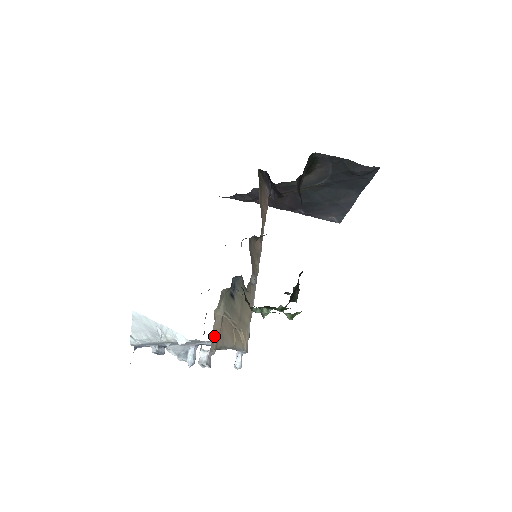
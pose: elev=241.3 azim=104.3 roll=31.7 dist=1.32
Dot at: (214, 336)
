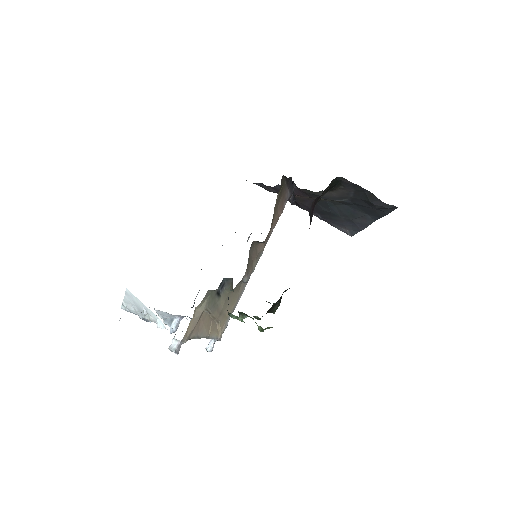
Dot at: (189, 329)
